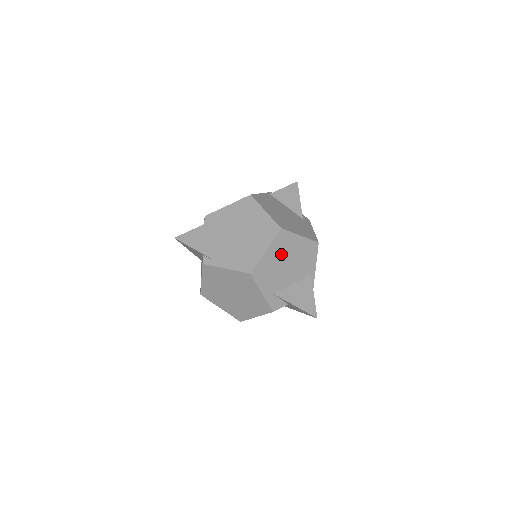
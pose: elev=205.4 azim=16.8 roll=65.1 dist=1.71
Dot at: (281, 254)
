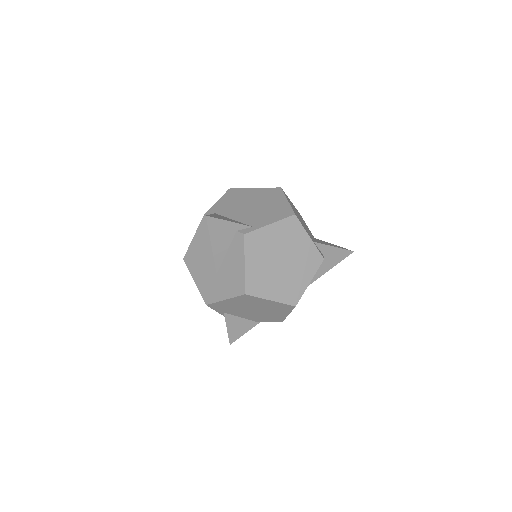
Dot at: (294, 209)
